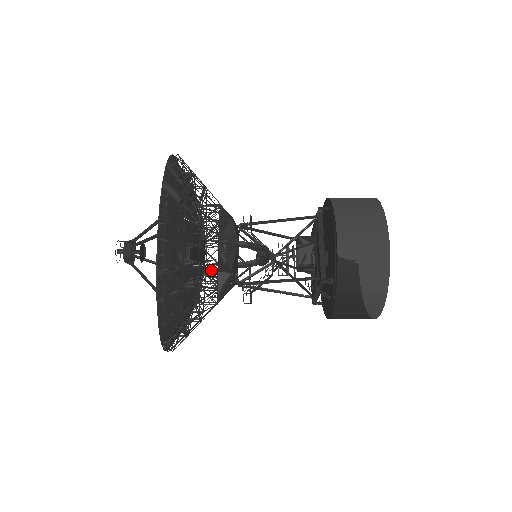
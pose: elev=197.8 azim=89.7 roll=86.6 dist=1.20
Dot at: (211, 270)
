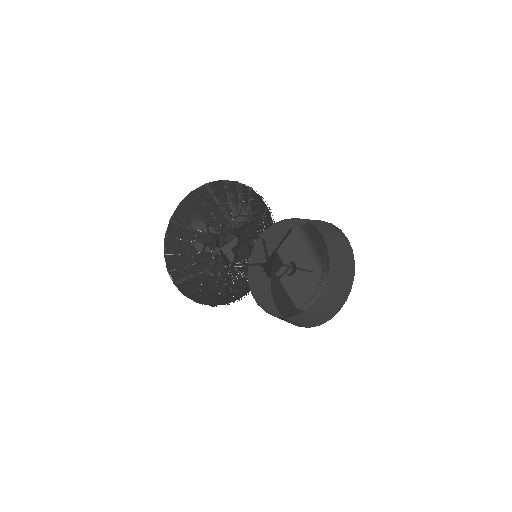
Dot at: (206, 238)
